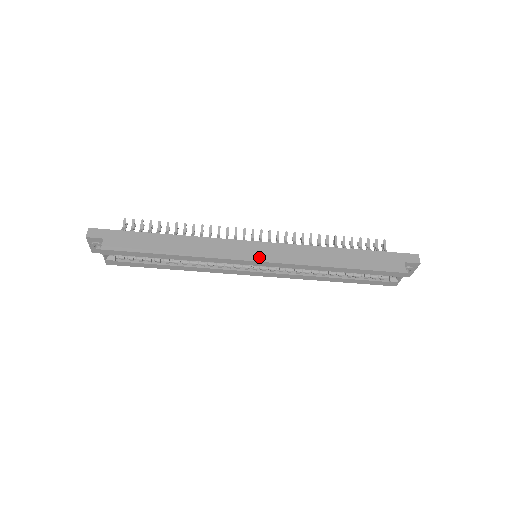
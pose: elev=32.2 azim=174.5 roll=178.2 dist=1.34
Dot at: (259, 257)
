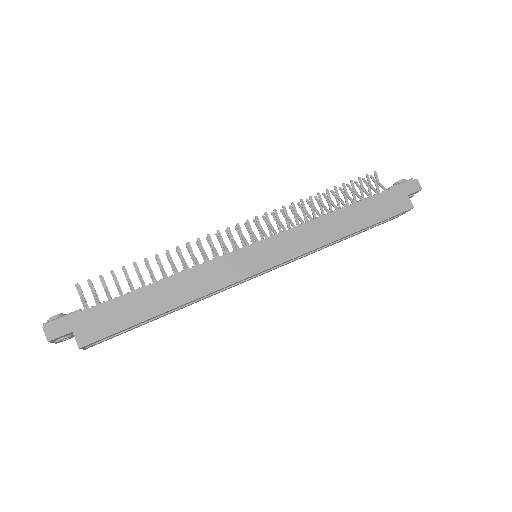
Dot at: (267, 262)
